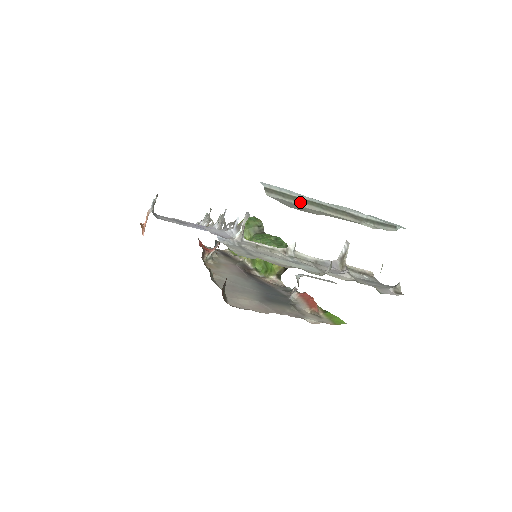
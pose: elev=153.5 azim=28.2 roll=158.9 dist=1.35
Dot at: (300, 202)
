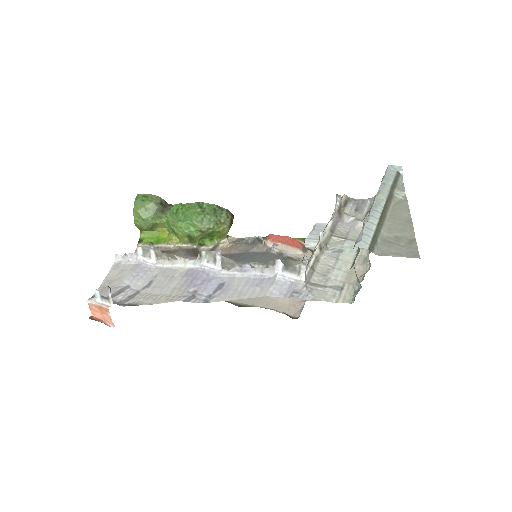
Dot at: (381, 231)
